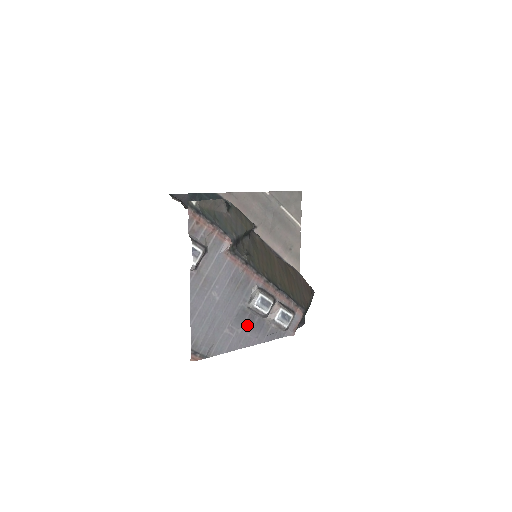
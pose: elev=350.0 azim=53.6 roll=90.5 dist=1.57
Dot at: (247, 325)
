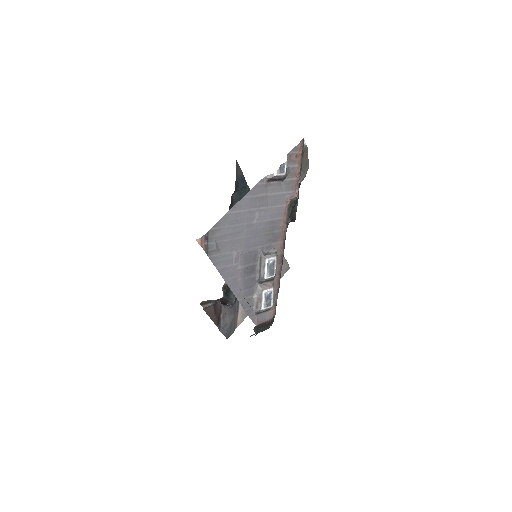
Dot at: (246, 270)
